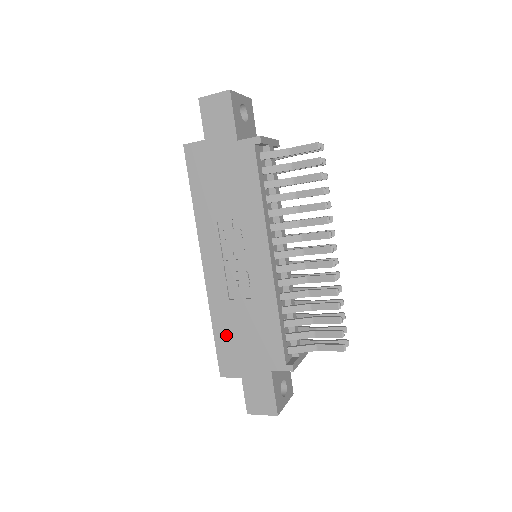
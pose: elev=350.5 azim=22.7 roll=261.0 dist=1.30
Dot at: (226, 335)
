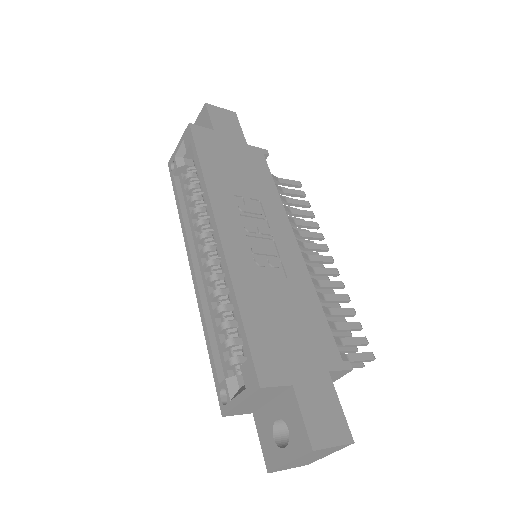
Dot at: (261, 320)
